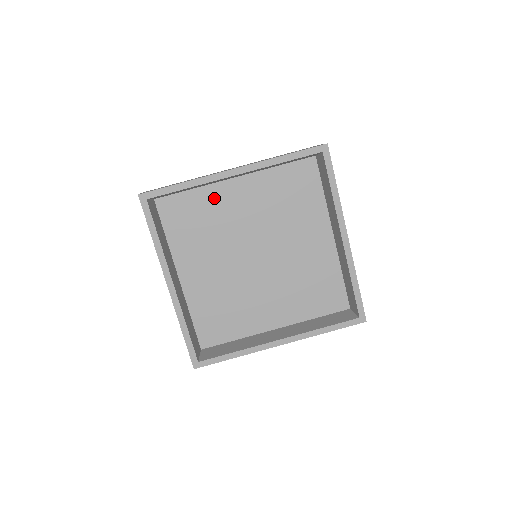
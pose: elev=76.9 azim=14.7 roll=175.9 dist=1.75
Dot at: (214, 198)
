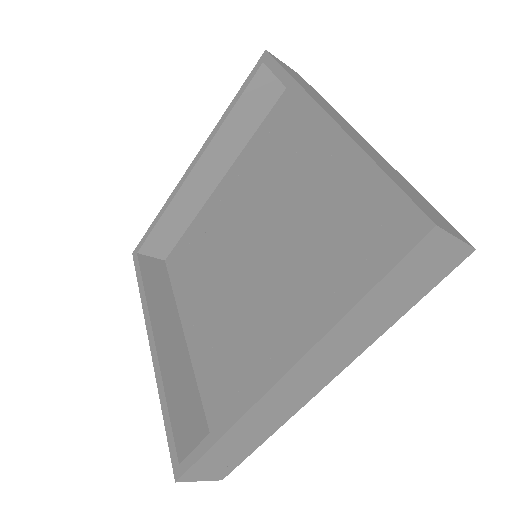
Dot at: (207, 219)
